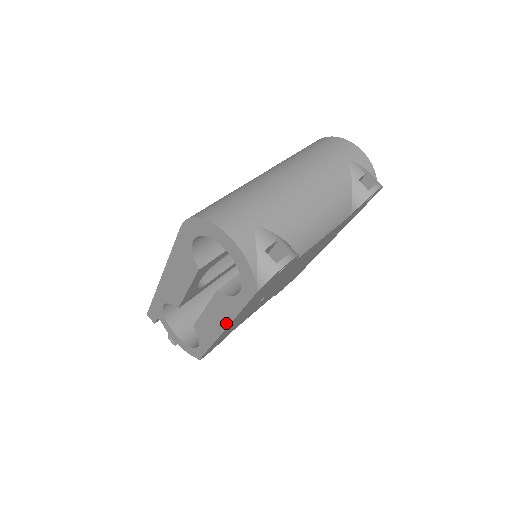
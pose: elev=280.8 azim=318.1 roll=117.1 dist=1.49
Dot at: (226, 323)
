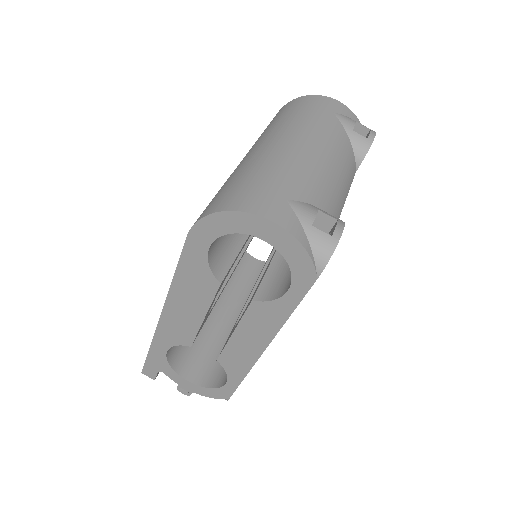
Dot at: (269, 338)
